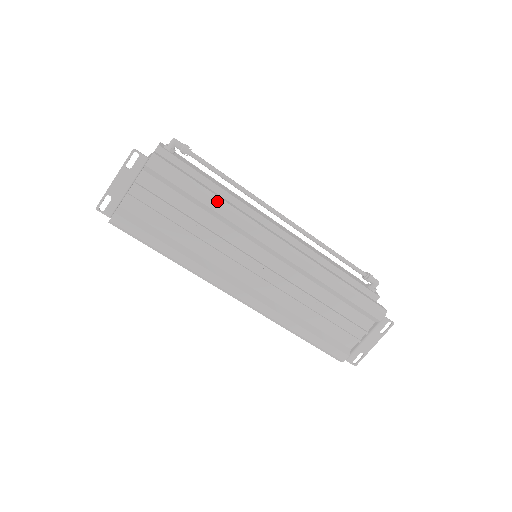
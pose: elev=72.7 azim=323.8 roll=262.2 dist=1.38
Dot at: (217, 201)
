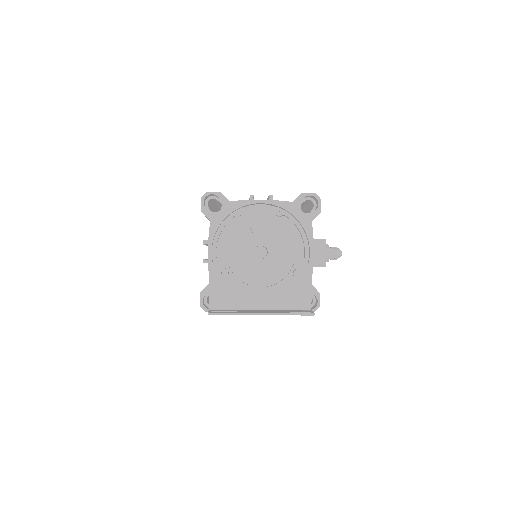
Dot at: occluded
